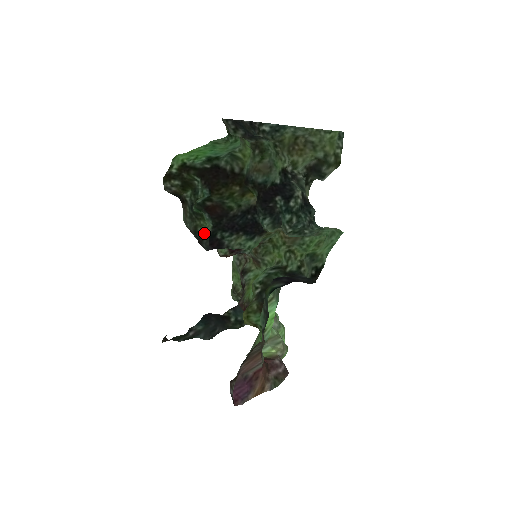
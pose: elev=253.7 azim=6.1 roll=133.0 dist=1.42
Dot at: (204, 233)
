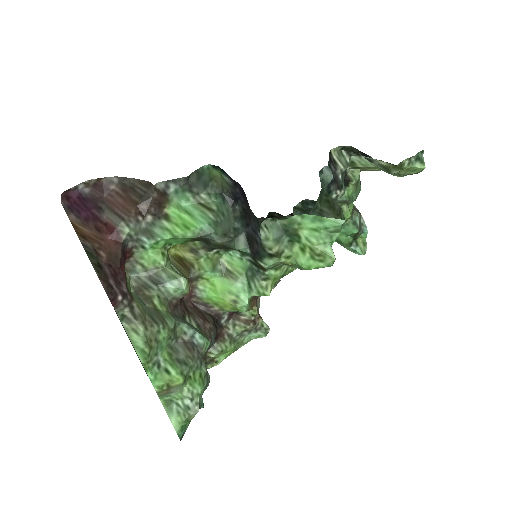
Dot at: occluded
